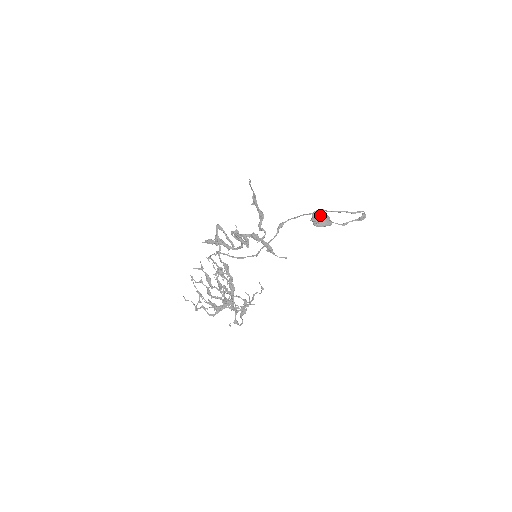
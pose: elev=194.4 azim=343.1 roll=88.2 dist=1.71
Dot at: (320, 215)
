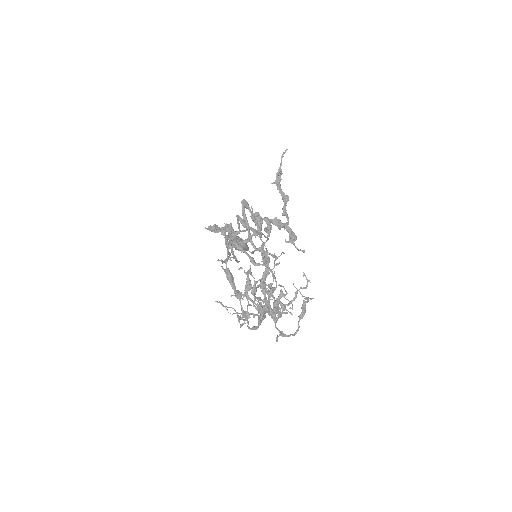
Dot at: occluded
